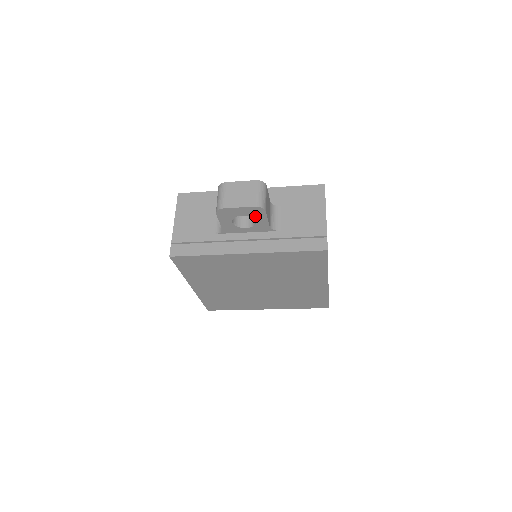
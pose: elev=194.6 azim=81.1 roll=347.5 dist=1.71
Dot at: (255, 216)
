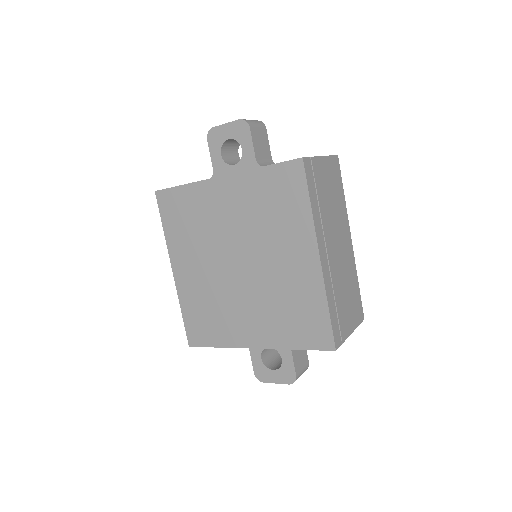
Dot at: (241, 139)
